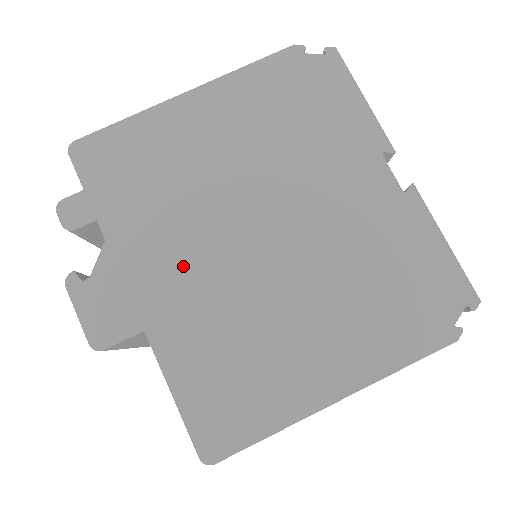
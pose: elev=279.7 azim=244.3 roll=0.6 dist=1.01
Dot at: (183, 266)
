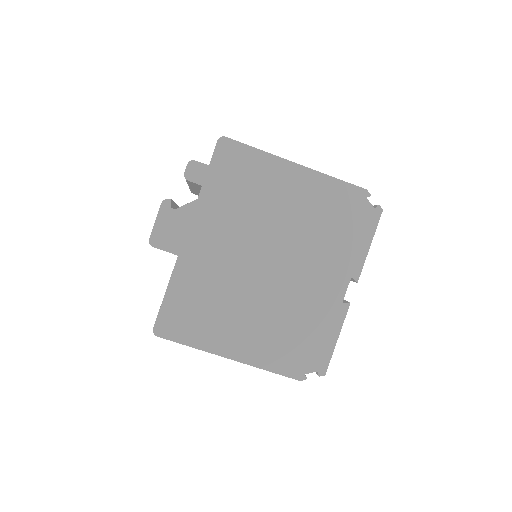
Dot at: (220, 244)
